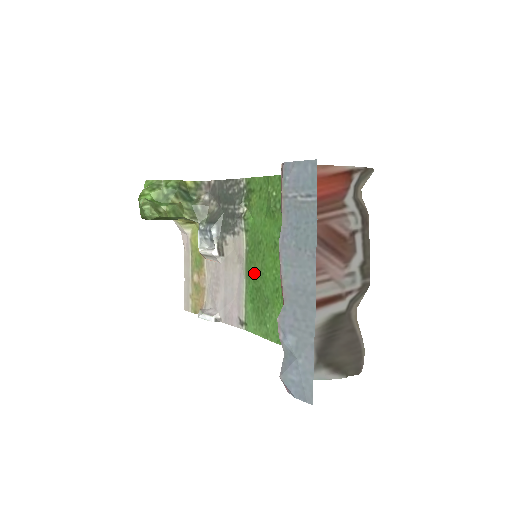
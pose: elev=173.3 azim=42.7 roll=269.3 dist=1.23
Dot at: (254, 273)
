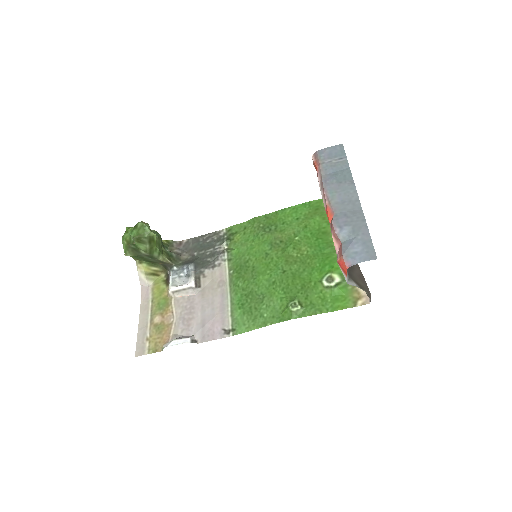
Dot at: (243, 283)
